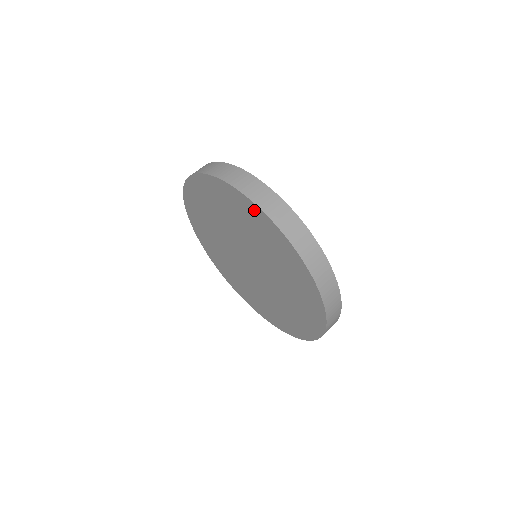
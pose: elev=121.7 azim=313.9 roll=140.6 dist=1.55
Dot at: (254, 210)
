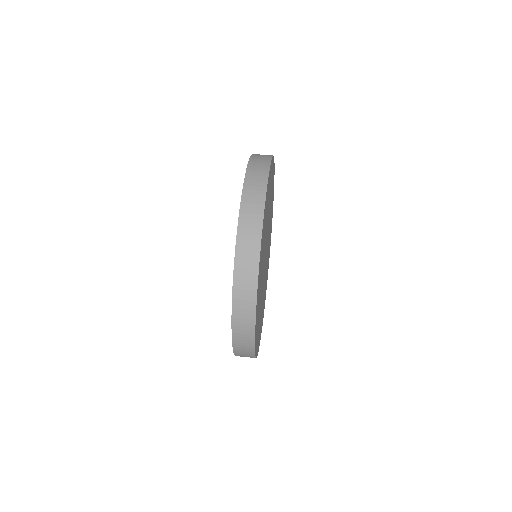
Dot at: occluded
